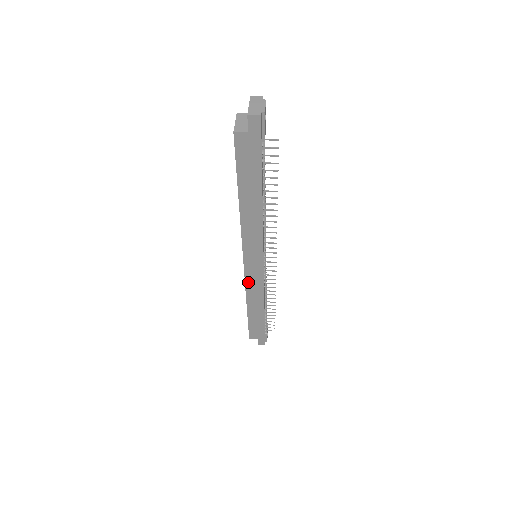
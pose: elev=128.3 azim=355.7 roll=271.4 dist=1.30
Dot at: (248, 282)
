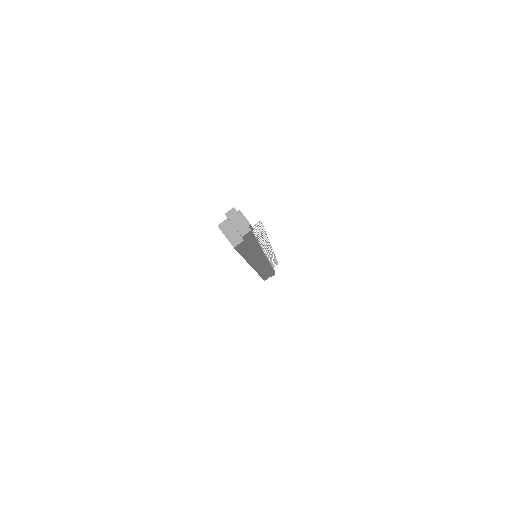
Dot at: (258, 270)
